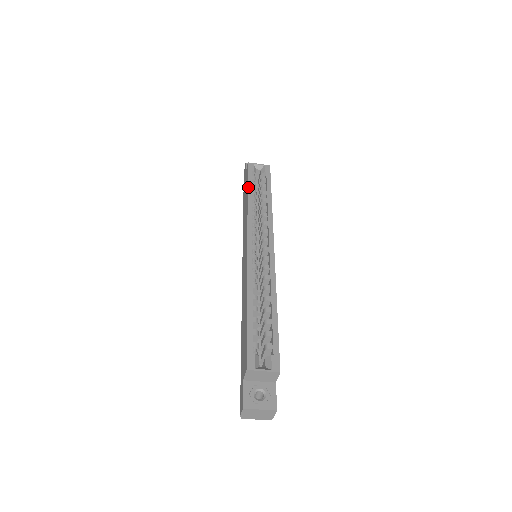
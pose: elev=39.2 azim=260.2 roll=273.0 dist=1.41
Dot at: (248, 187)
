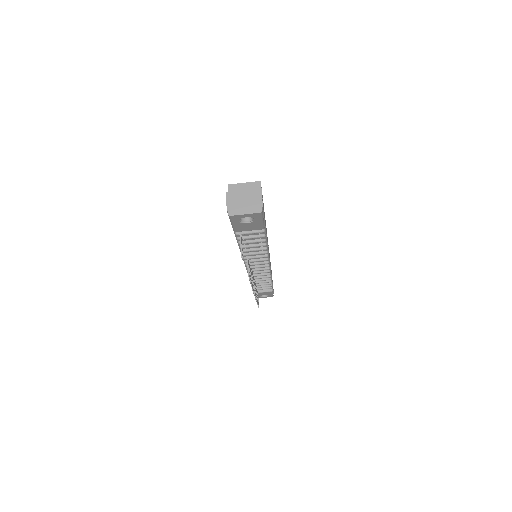
Dot at: occluded
